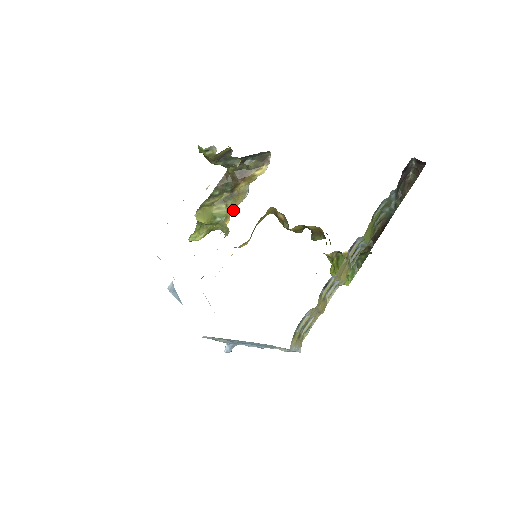
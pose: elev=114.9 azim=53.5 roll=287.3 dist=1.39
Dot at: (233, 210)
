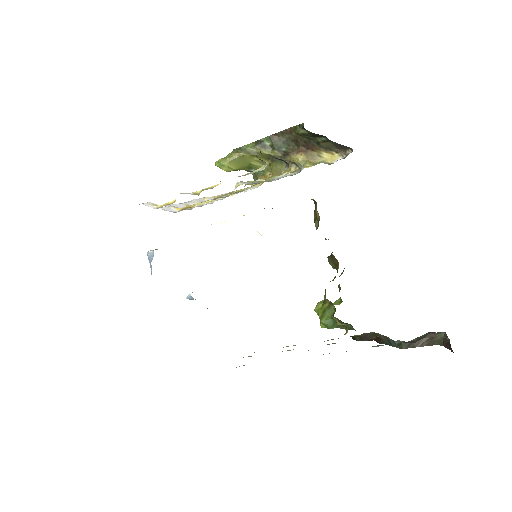
Dot at: (273, 175)
